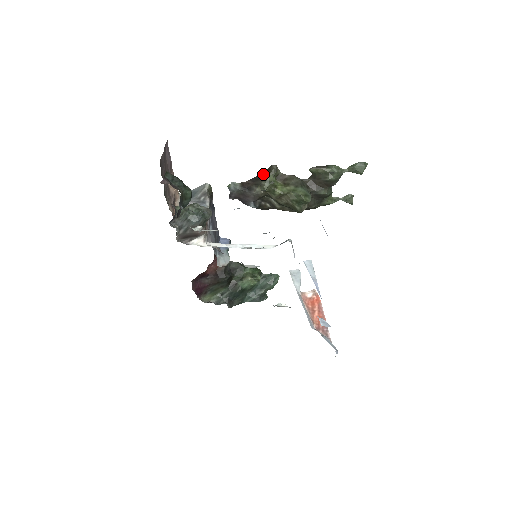
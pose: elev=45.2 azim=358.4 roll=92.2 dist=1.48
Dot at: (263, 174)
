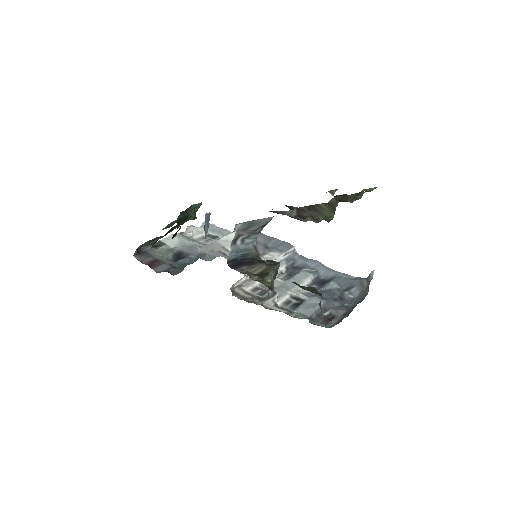
Dot at: (323, 206)
